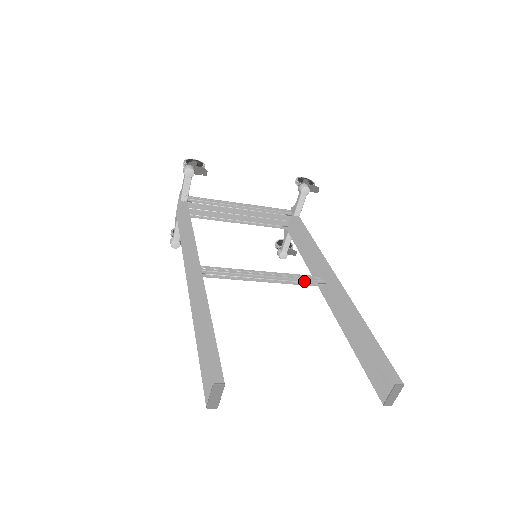
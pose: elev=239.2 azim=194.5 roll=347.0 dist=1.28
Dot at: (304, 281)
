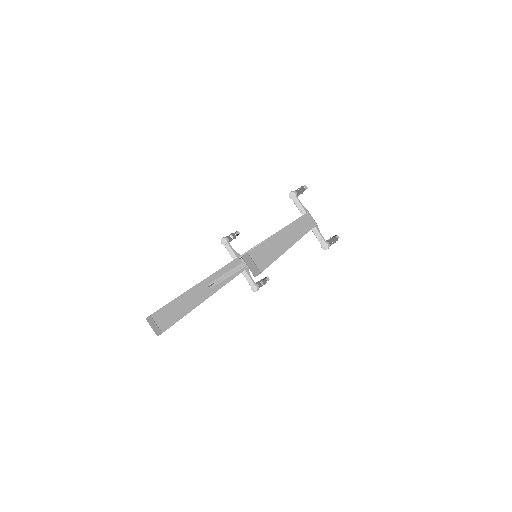
Dot at: occluded
